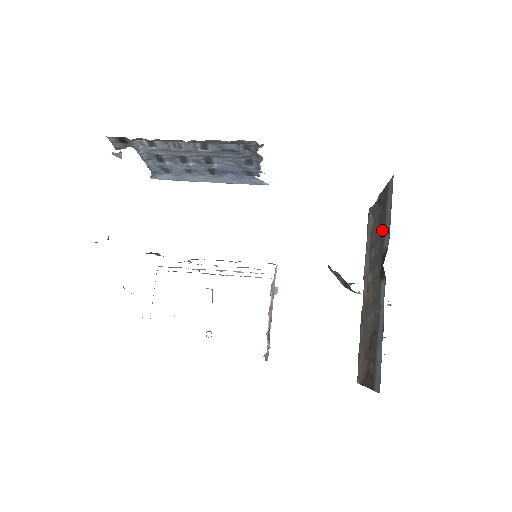
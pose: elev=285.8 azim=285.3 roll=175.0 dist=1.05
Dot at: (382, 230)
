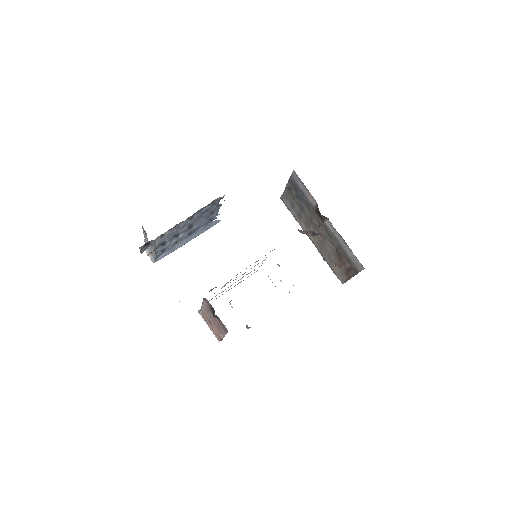
Dot at: (304, 200)
